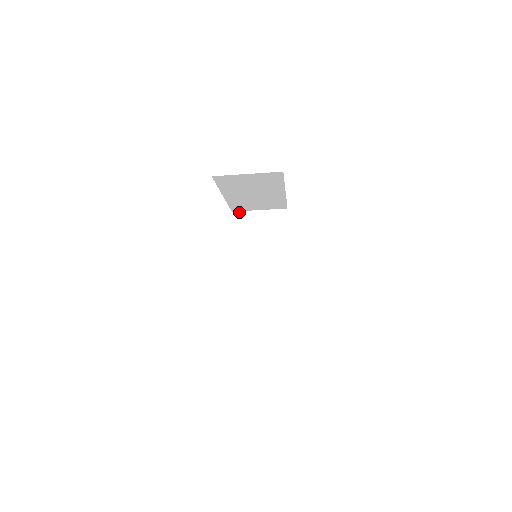
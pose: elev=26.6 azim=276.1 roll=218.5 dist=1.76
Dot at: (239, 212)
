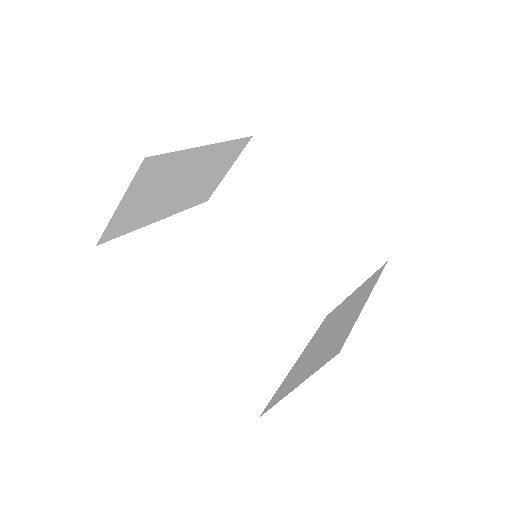
Dot at: (213, 194)
